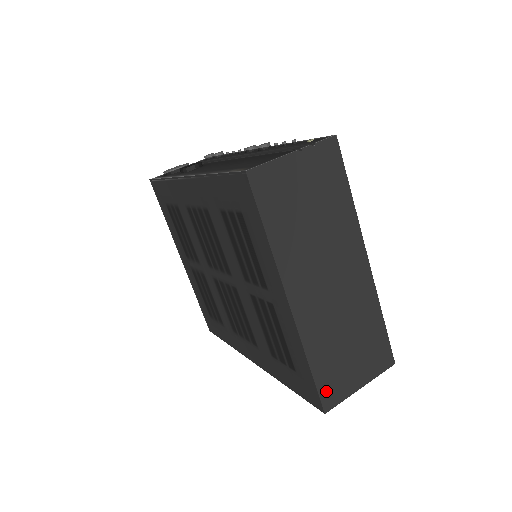
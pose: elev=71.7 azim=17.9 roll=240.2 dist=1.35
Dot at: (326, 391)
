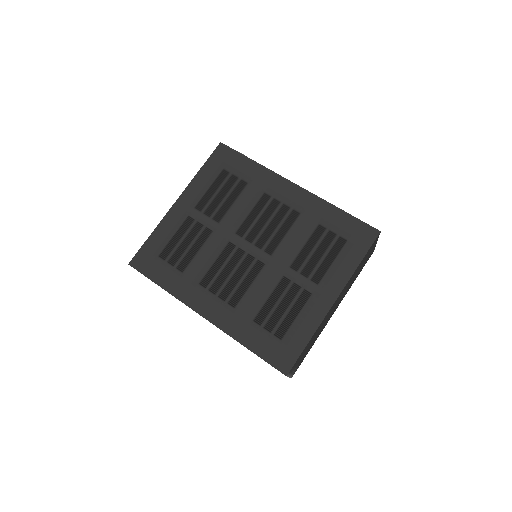
Dot at: occluded
